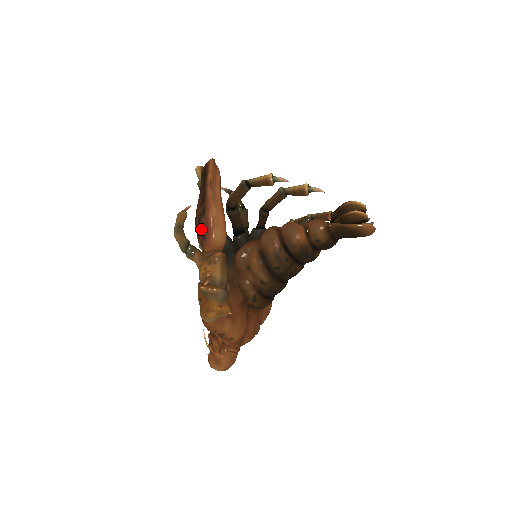
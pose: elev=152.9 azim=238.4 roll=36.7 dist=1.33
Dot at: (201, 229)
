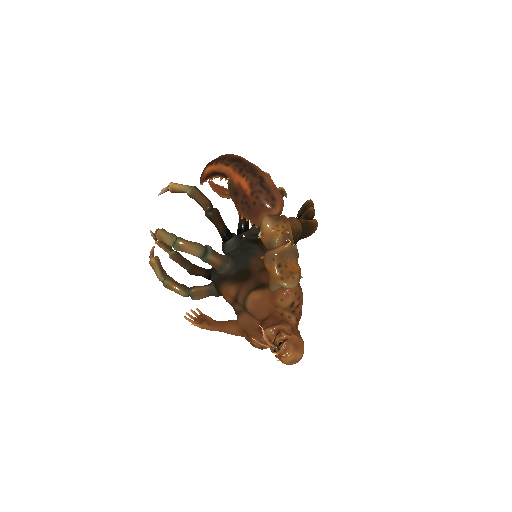
Dot at: (268, 192)
